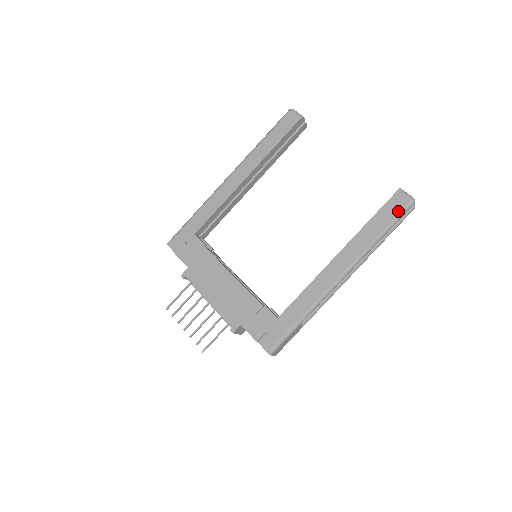
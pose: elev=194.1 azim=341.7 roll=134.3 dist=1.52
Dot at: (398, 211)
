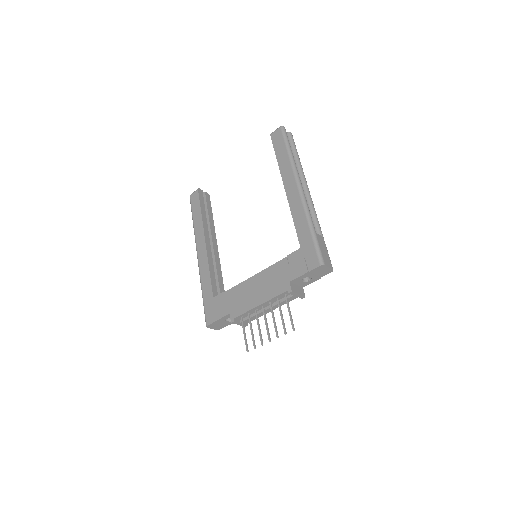
Dot at: (281, 137)
